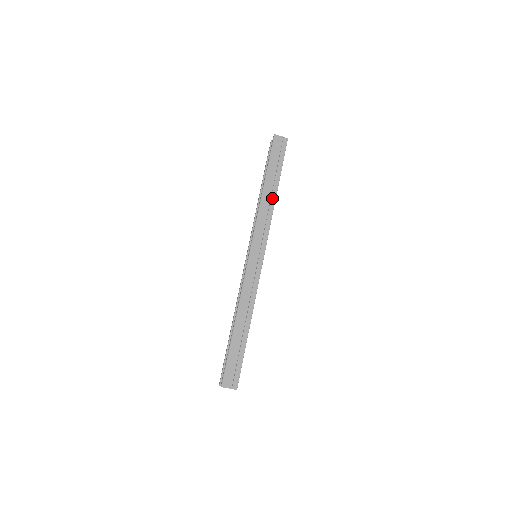
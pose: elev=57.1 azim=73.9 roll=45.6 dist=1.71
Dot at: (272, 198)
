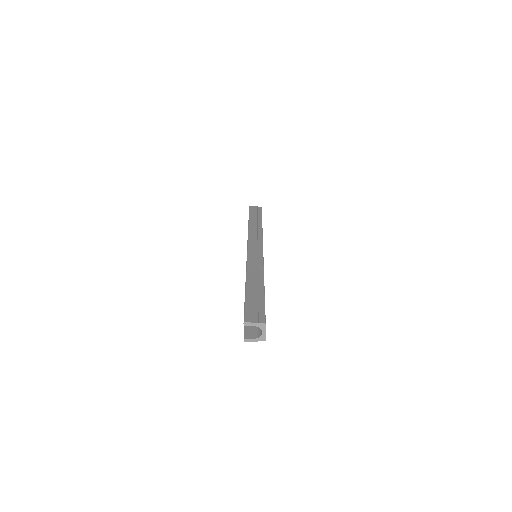
Dot at: (259, 226)
